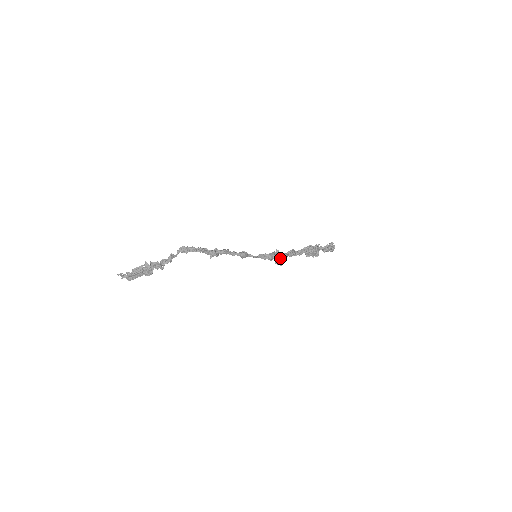
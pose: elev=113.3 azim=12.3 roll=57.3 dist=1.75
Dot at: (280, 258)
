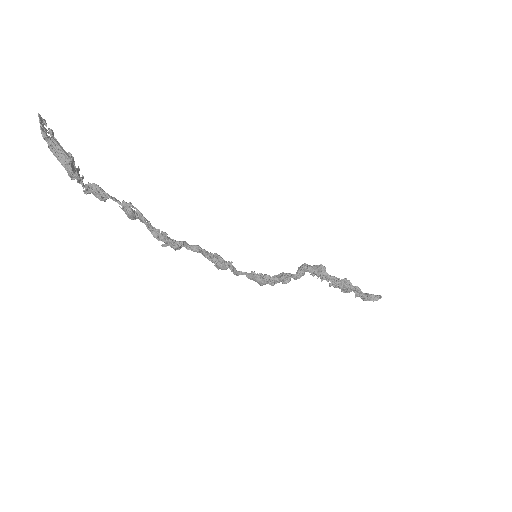
Dot at: (281, 281)
